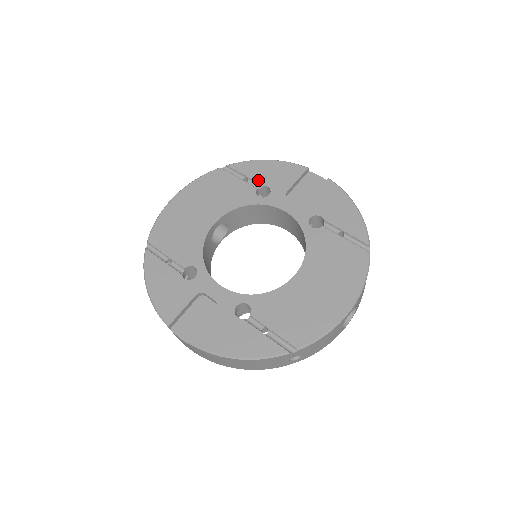
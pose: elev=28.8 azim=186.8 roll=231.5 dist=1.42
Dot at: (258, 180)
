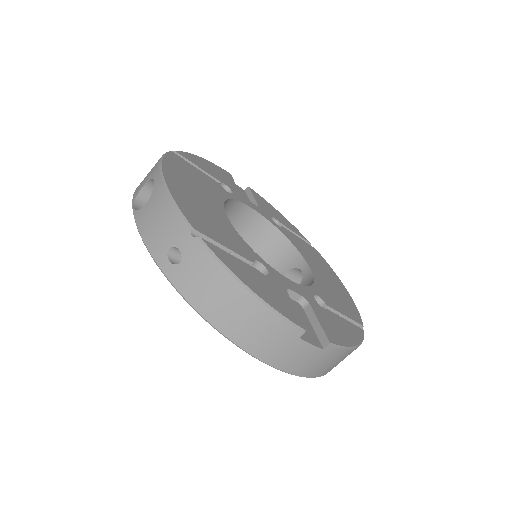
Dot at: (213, 175)
